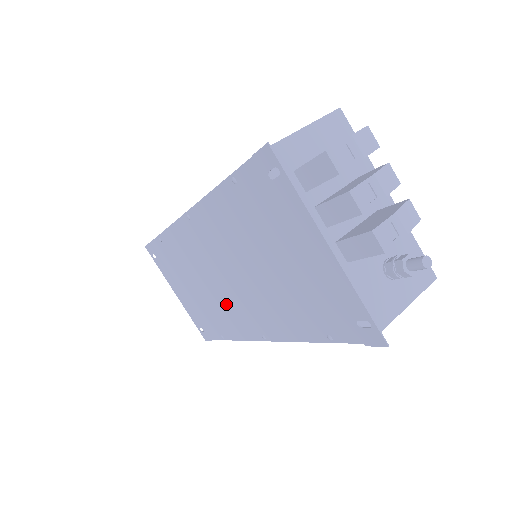
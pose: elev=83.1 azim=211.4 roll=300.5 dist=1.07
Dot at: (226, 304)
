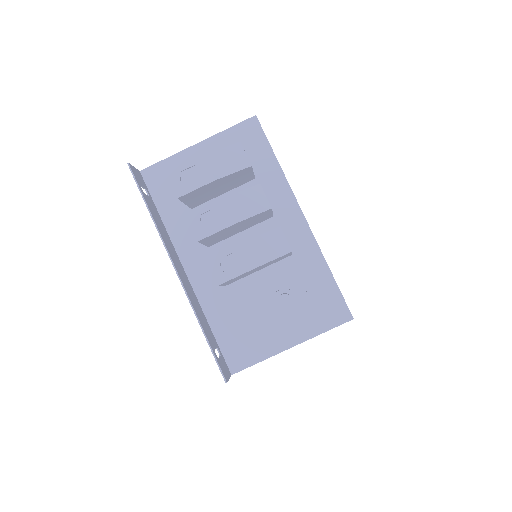
Dot at: occluded
